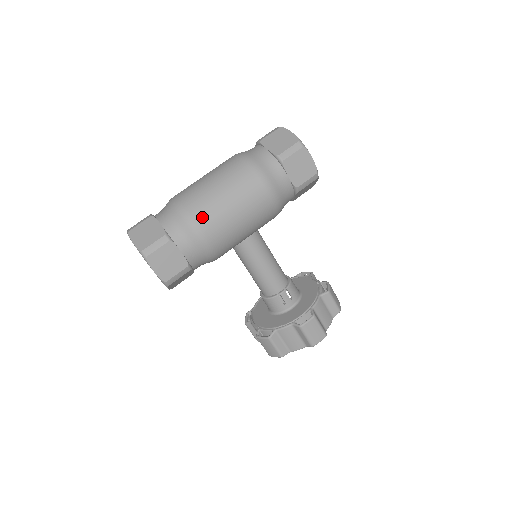
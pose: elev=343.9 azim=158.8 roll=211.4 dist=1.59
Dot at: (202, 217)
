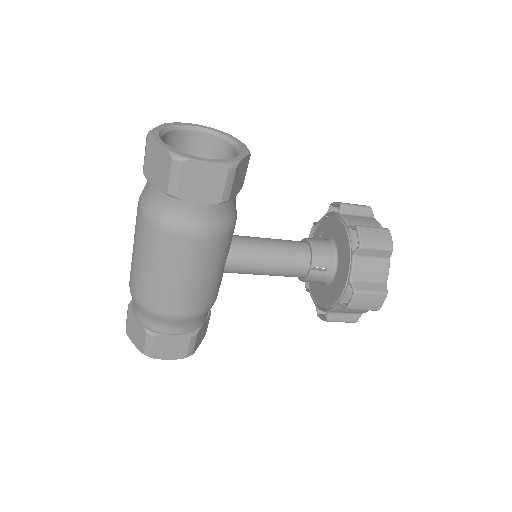
Dot at: (158, 304)
